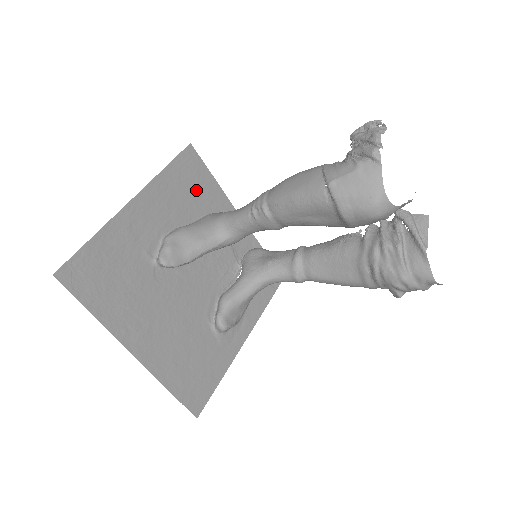
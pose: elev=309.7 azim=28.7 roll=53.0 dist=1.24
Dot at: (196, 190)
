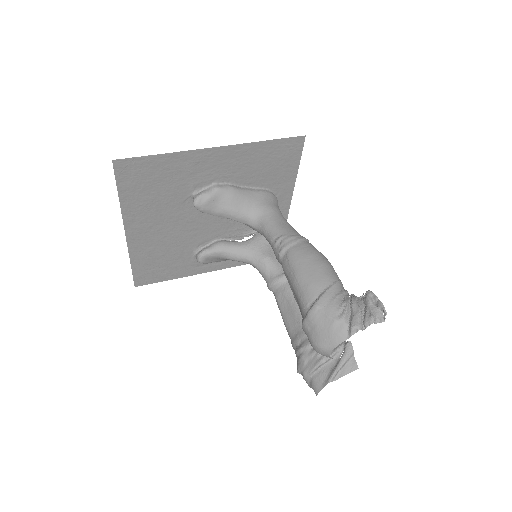
Dot at: (274, 169)
